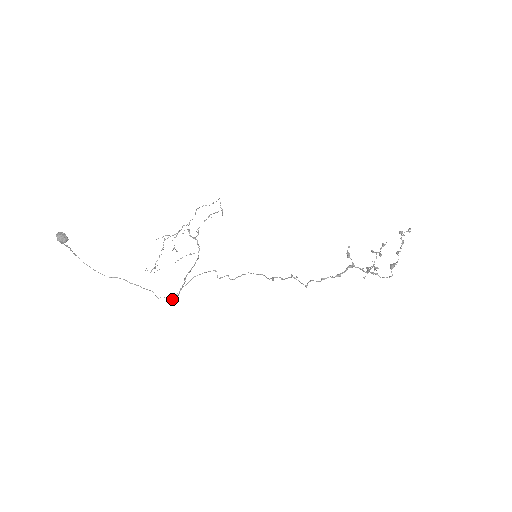
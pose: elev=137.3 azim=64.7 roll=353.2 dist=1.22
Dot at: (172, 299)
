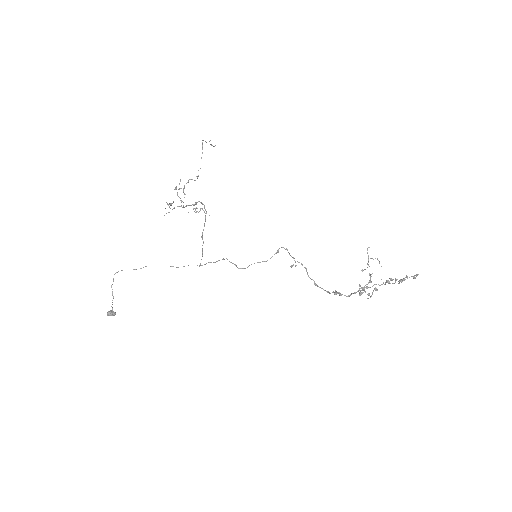
Dot at: (199, 266)
